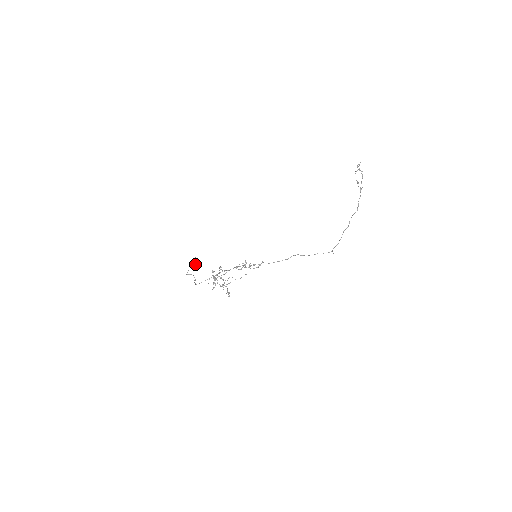
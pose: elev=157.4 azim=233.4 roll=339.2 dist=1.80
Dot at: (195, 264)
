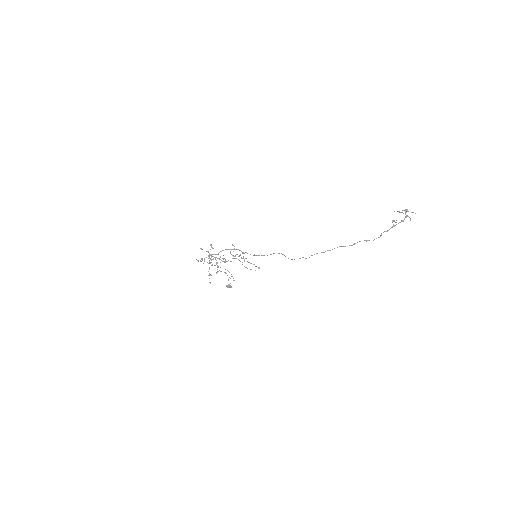
Dot at: occluded
